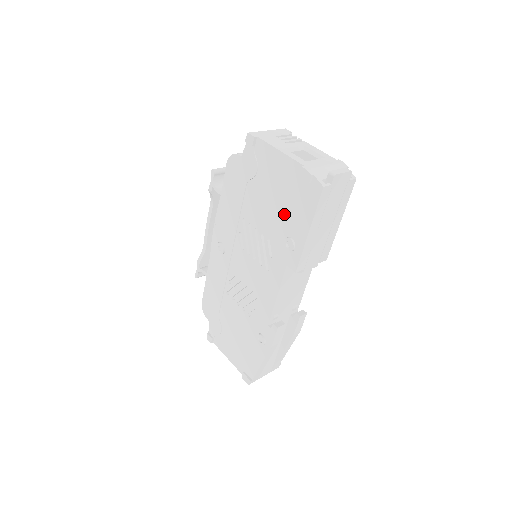
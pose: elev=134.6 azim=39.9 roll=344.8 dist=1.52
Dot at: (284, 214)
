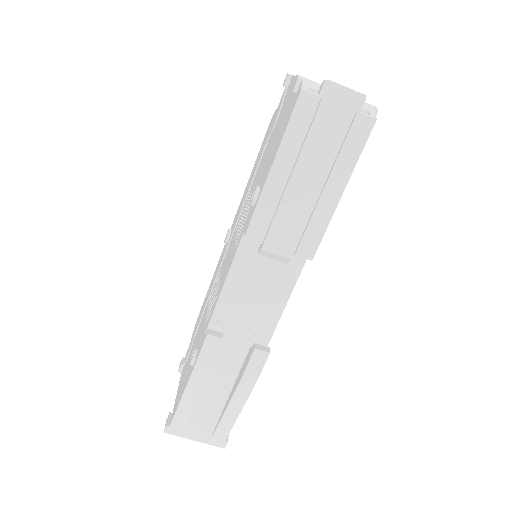
Dot at: occluded
